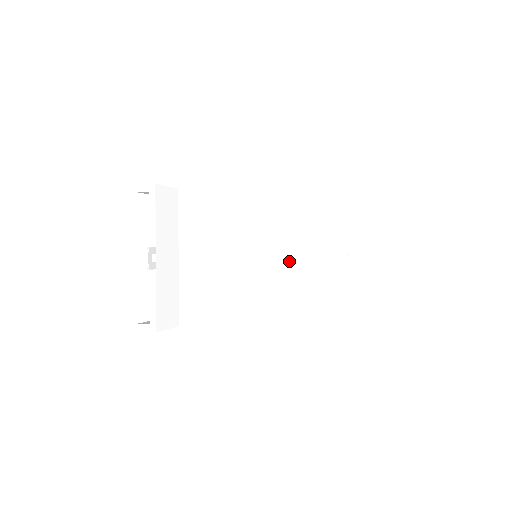
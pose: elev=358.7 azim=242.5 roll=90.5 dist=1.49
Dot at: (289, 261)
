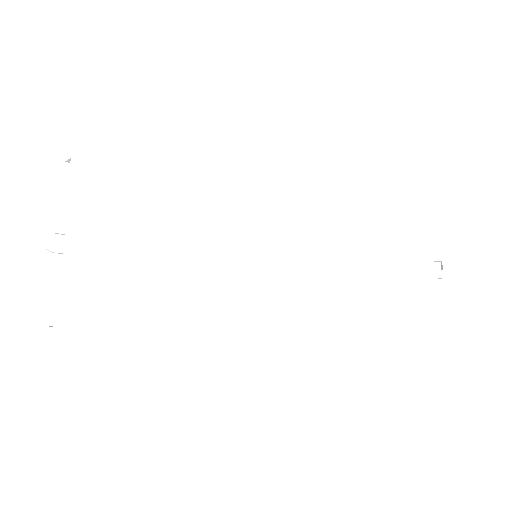
Dot at: (320, 268)
